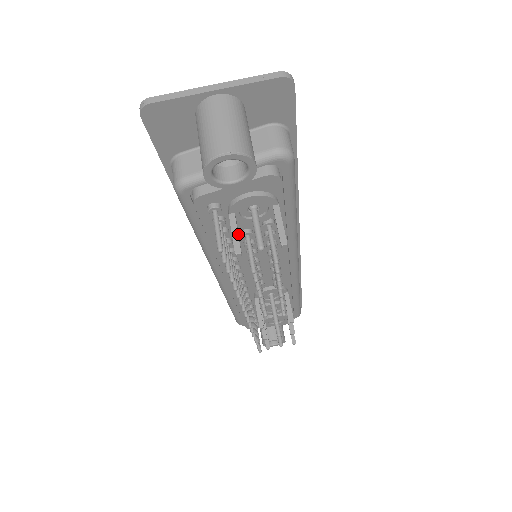
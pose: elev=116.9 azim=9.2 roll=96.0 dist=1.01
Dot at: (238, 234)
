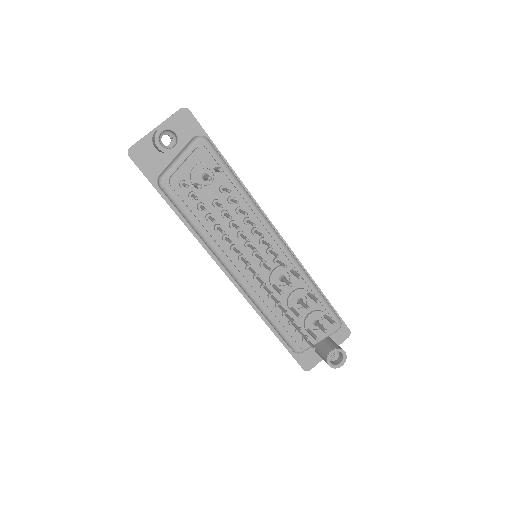
Dot at: occluded
